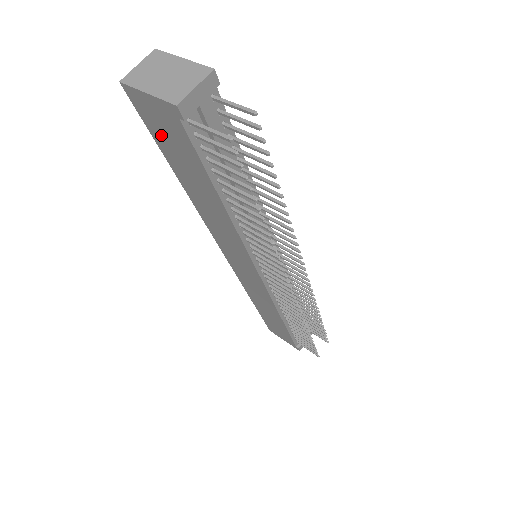
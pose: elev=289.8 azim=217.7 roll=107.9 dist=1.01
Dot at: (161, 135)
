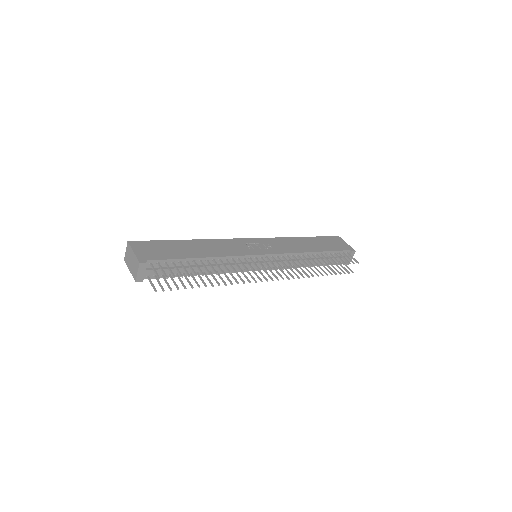
Dot at: occluded
